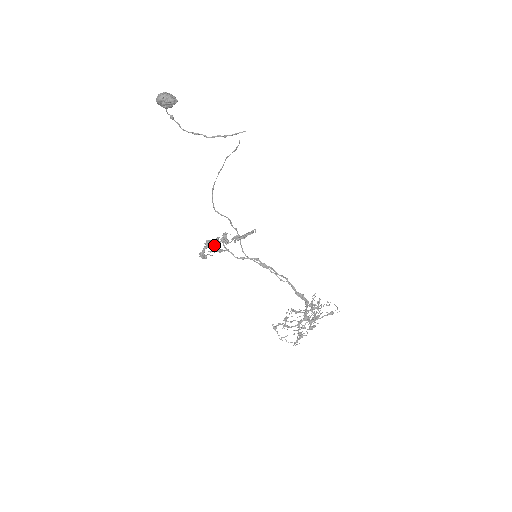
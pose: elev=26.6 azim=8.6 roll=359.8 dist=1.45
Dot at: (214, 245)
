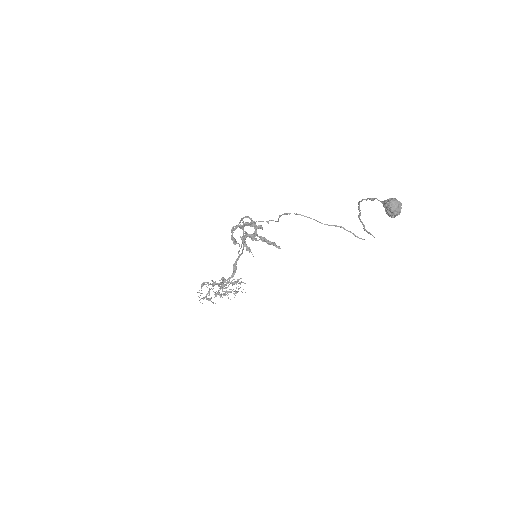
Dot at: (249, 237)
